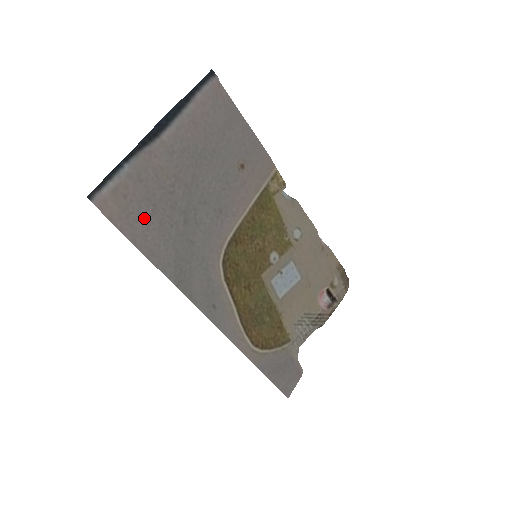
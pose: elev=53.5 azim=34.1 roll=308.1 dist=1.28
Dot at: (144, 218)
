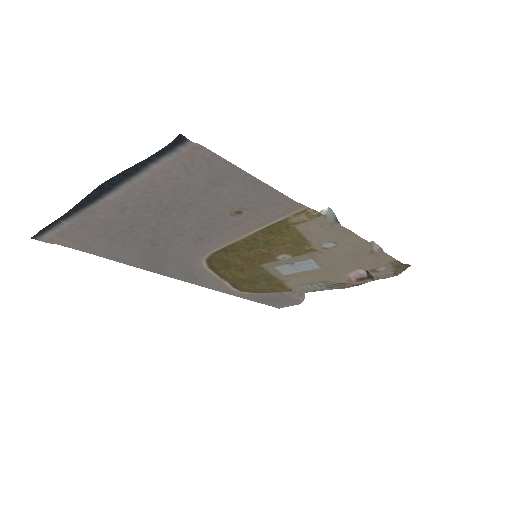
Dot at: (101, 244)
